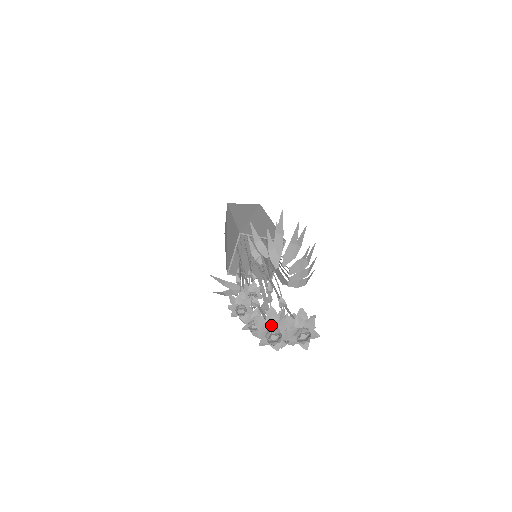
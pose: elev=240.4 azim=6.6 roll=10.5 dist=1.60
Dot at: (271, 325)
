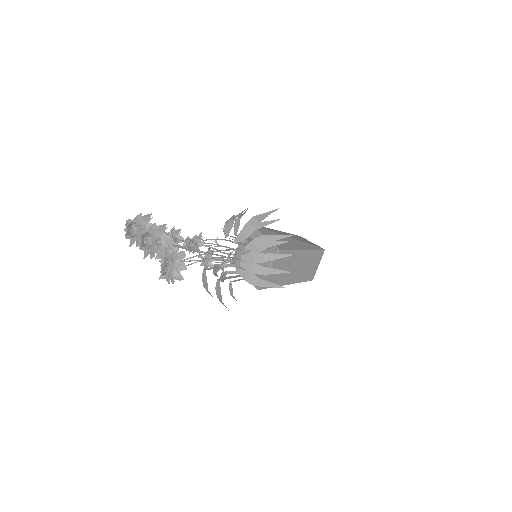
Dot at: (137, 220)
